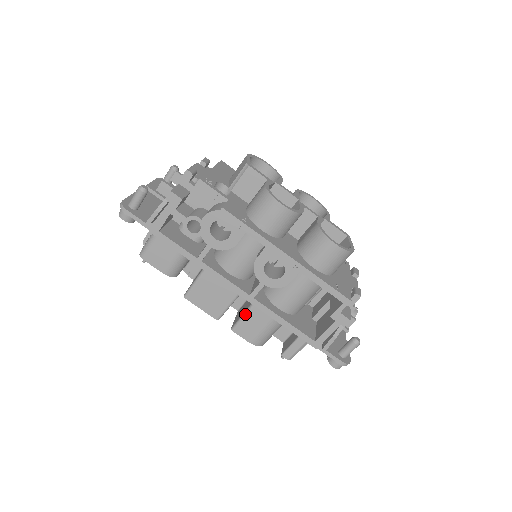
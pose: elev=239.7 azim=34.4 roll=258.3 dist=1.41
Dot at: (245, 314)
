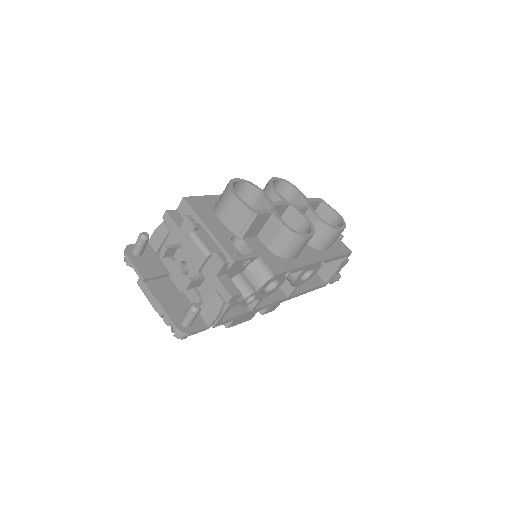
Dot at: occluded
